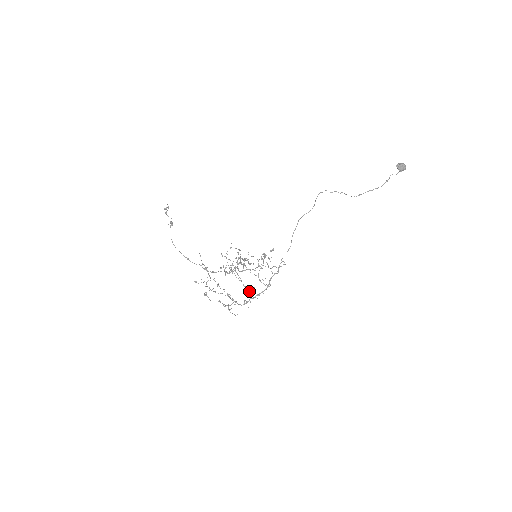
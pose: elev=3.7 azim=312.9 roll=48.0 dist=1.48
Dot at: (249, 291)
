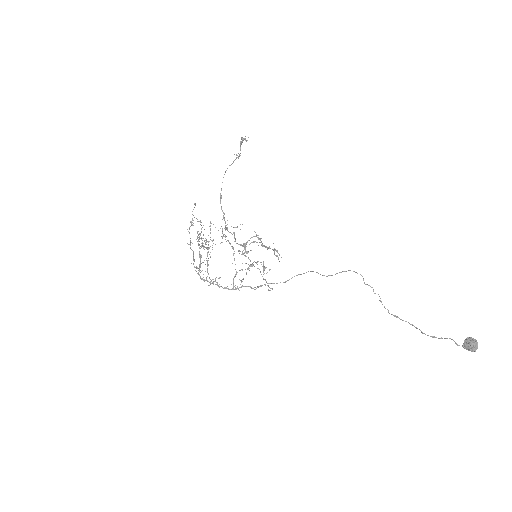
Dot at: occluded
